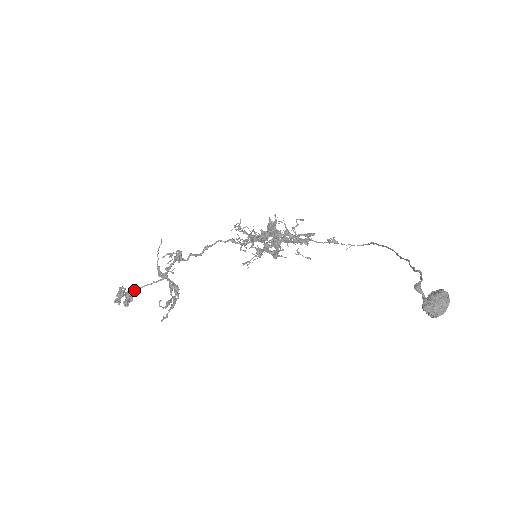
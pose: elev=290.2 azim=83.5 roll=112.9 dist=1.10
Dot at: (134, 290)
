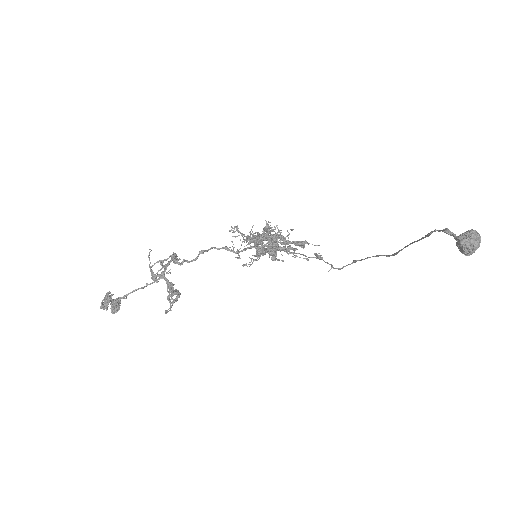
Dot at: occluded
